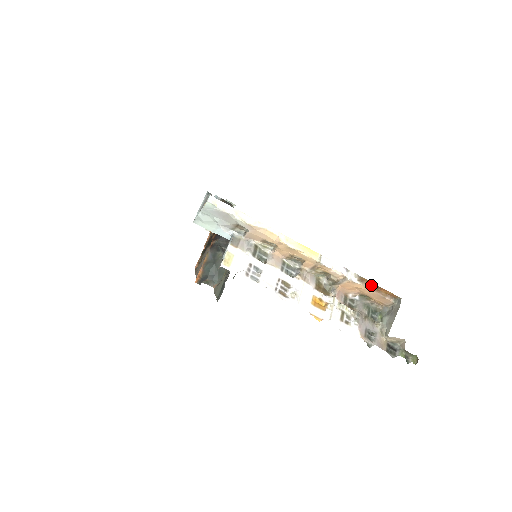
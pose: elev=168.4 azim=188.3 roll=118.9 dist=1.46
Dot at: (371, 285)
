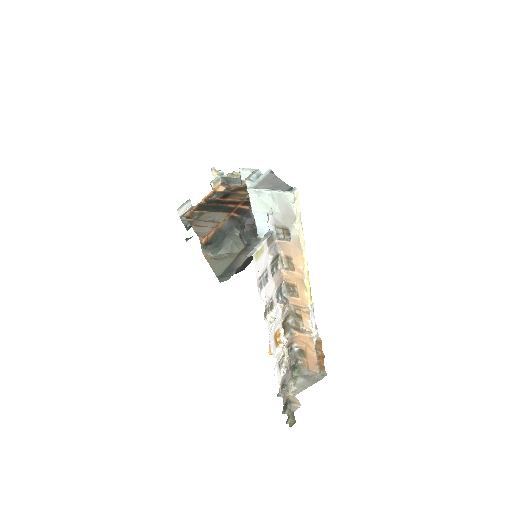
Dot at: (318, 350)
